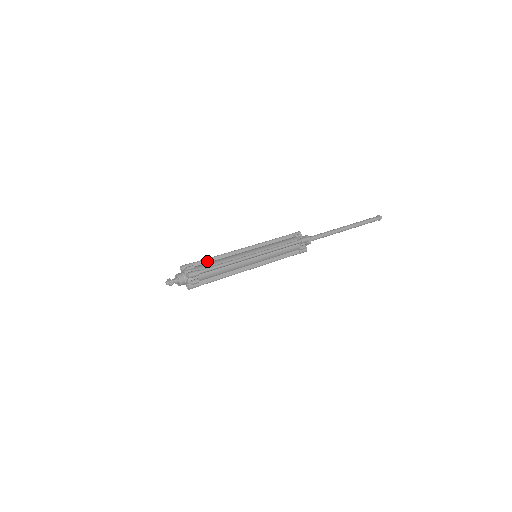
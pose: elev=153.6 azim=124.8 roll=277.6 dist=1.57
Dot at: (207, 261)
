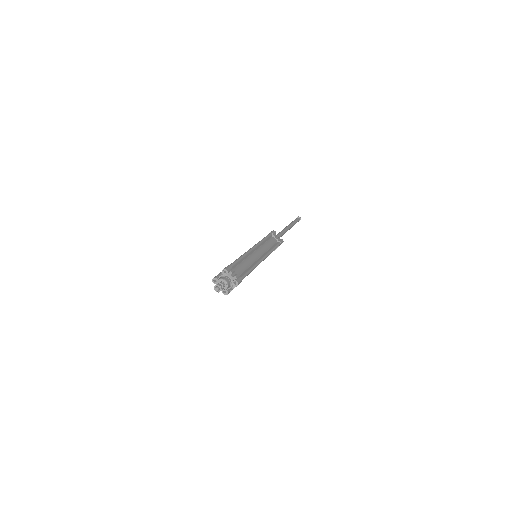
Dot at: occluded
